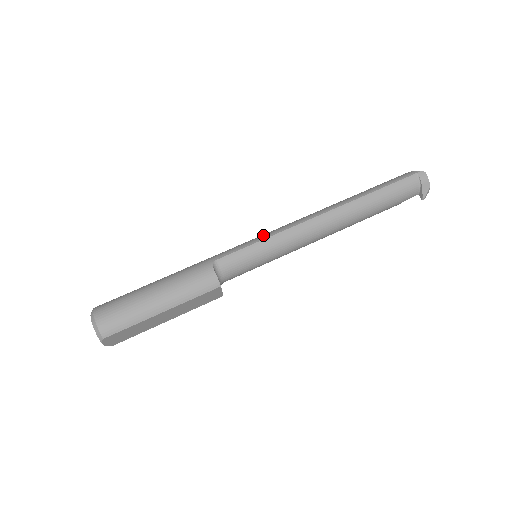
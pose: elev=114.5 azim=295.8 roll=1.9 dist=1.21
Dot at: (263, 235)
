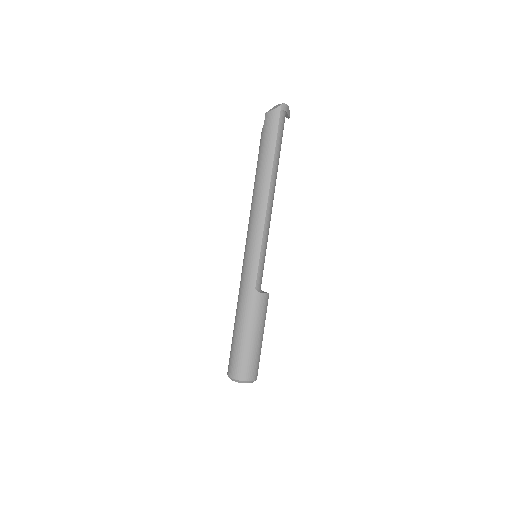
Dot at: (255, 246)
